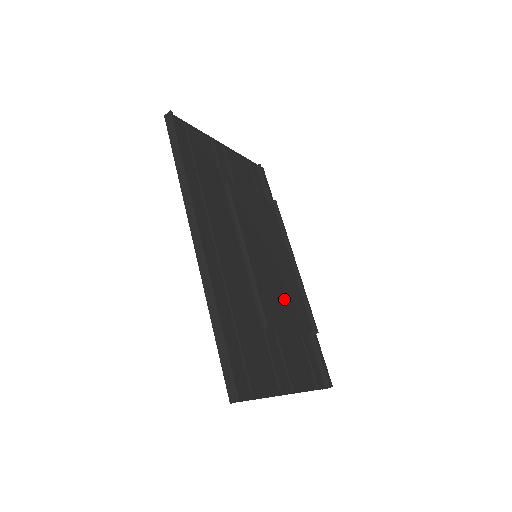
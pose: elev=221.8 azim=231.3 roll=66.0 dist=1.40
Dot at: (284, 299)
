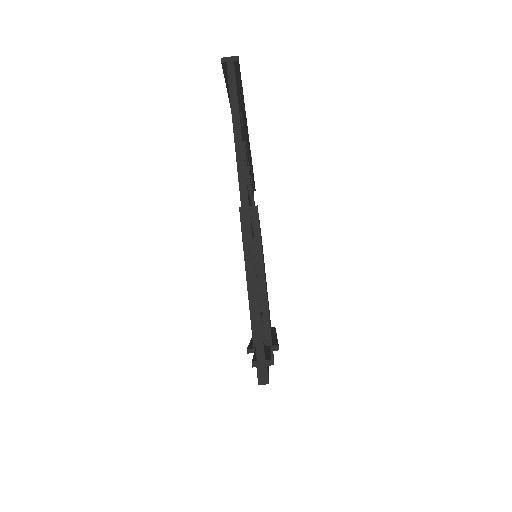
Dot at: occluded
